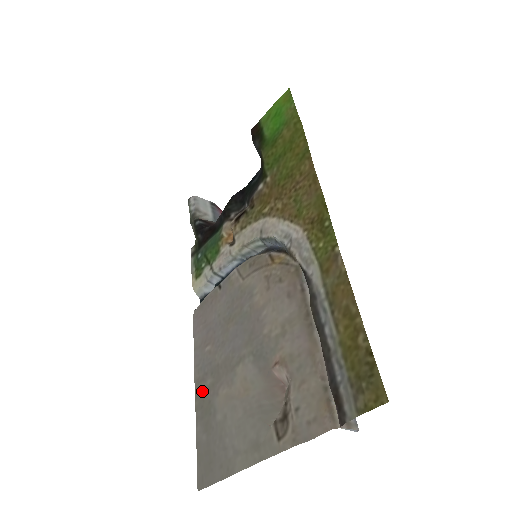
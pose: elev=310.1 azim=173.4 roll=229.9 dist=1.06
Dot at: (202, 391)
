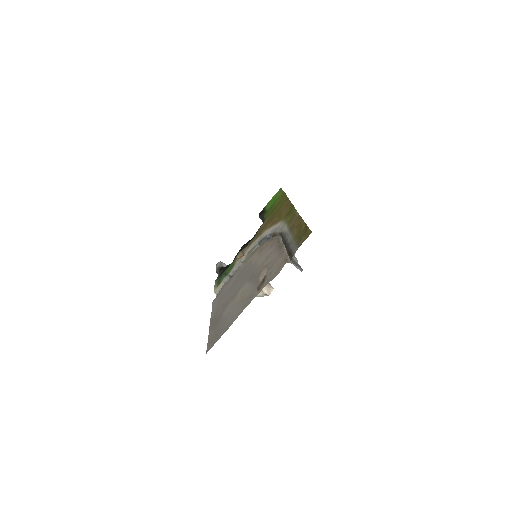
Dot at: (215, 318)
